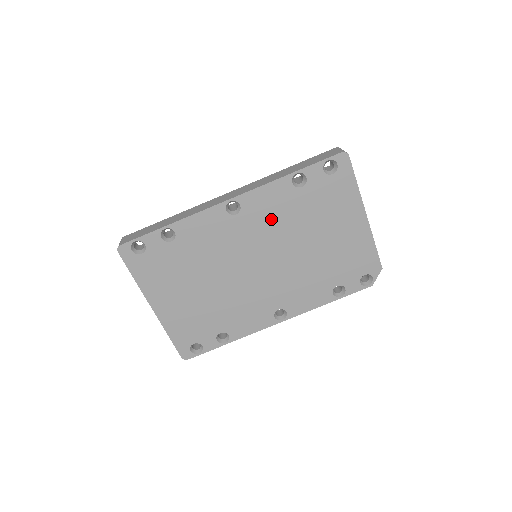
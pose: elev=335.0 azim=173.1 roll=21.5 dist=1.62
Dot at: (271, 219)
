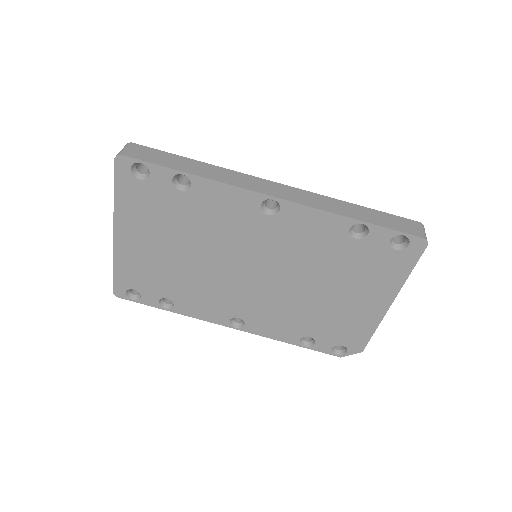
Dot at: (299, 244)
